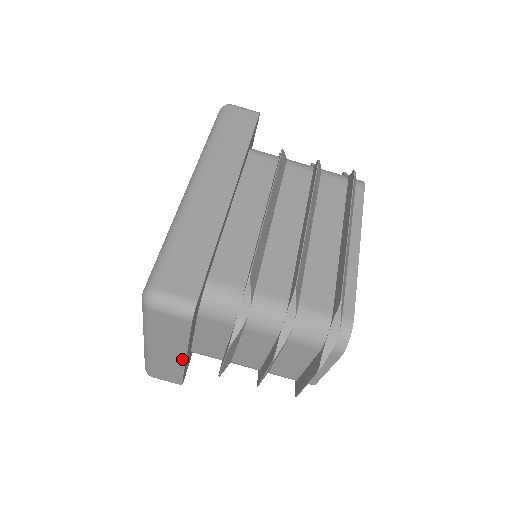
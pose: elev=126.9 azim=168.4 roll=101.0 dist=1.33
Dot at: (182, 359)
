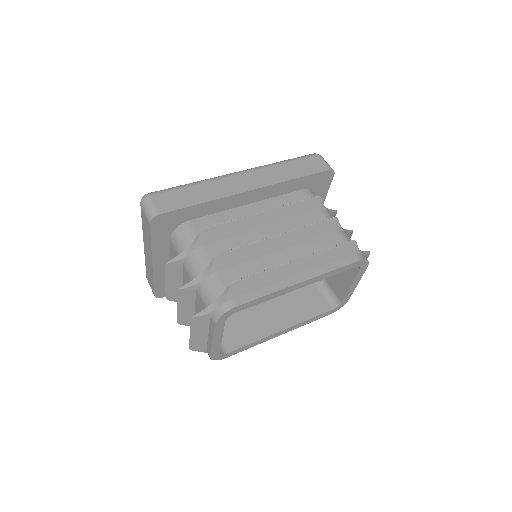
Dot at: (152, 264)
